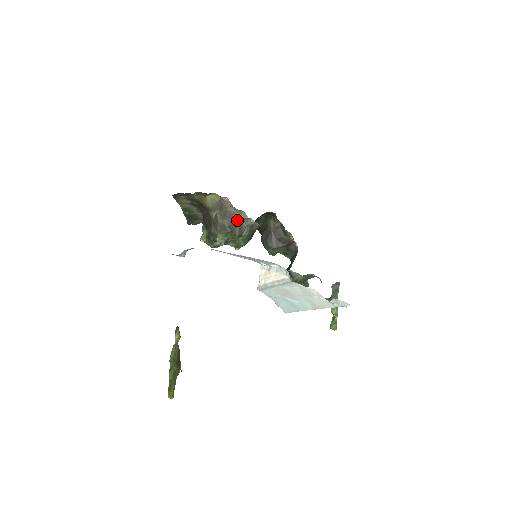
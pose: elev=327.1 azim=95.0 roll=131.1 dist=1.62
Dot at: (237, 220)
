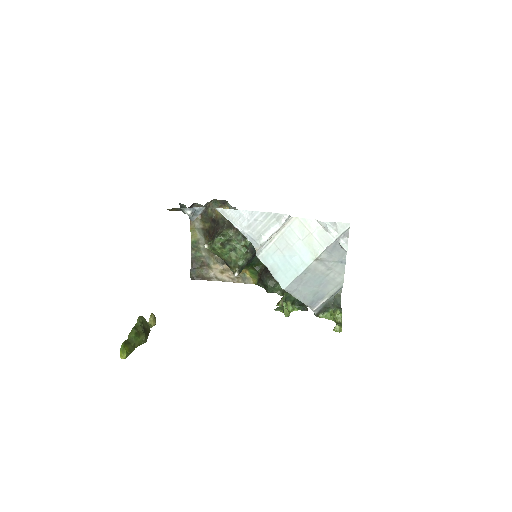
Dot at: occluded
